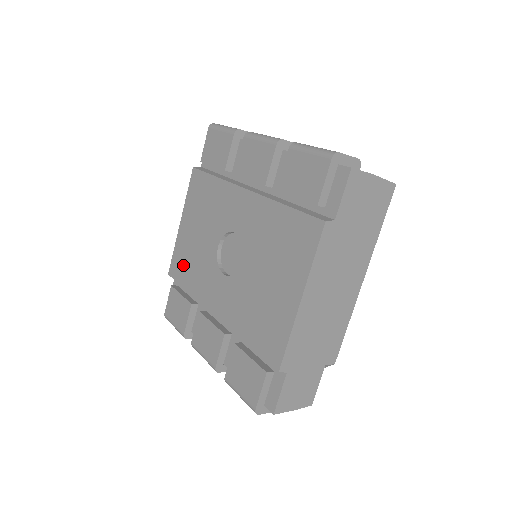
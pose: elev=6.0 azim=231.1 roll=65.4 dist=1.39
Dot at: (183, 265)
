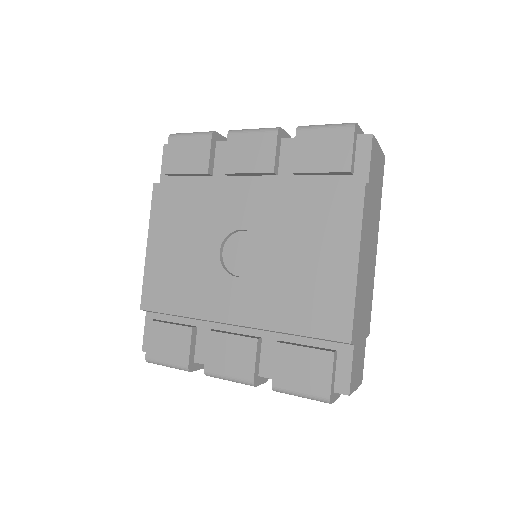
Dot at: (165, 290)
